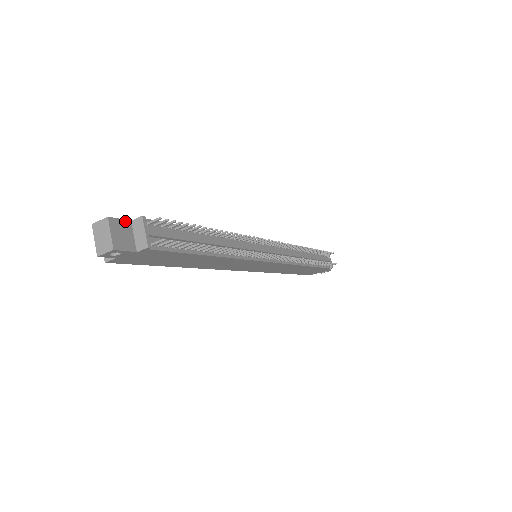
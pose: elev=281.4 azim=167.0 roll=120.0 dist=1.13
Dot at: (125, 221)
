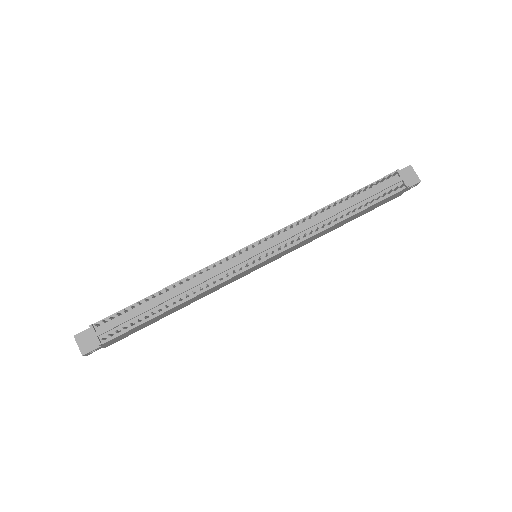
Dot at: (87, 330)
